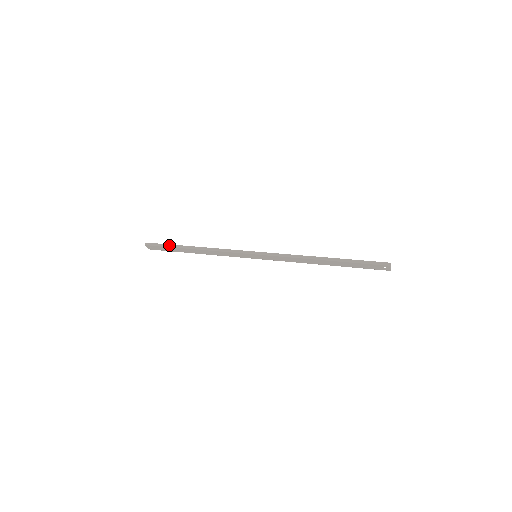
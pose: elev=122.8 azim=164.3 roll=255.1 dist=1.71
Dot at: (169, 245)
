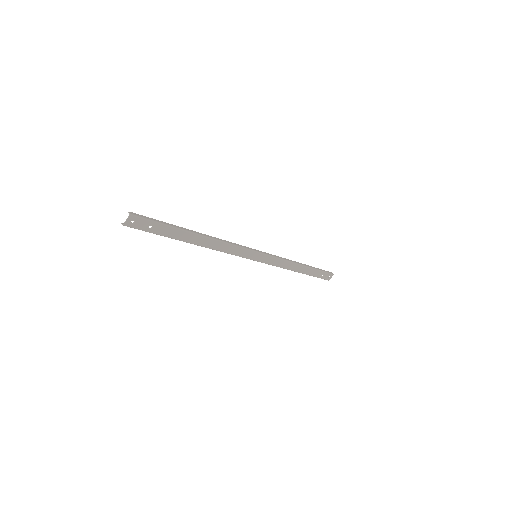
Dot at: (168, 223)
